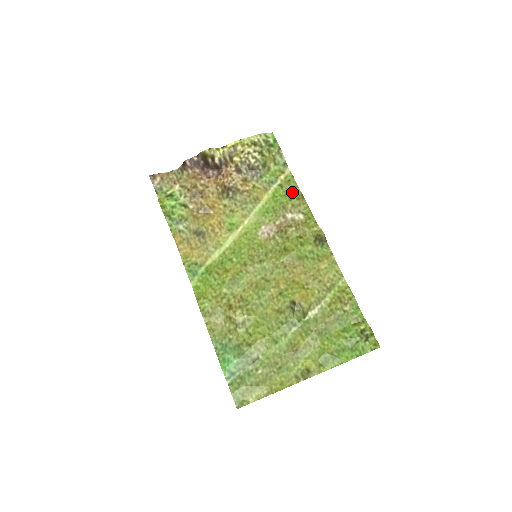
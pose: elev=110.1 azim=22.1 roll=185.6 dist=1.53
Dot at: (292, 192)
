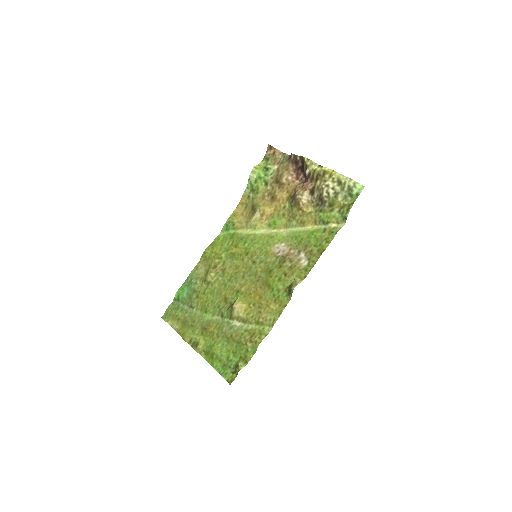
Dot at: (323, 242)
